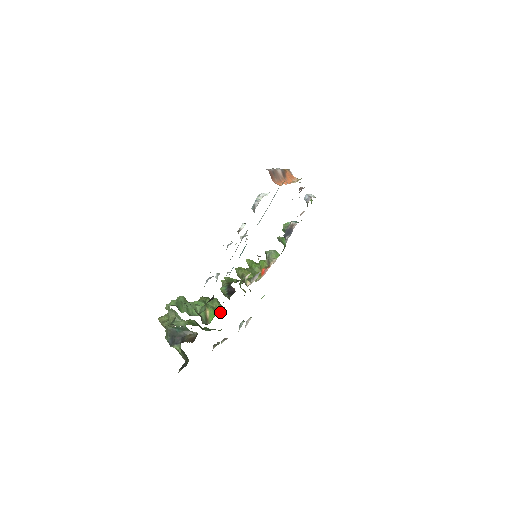
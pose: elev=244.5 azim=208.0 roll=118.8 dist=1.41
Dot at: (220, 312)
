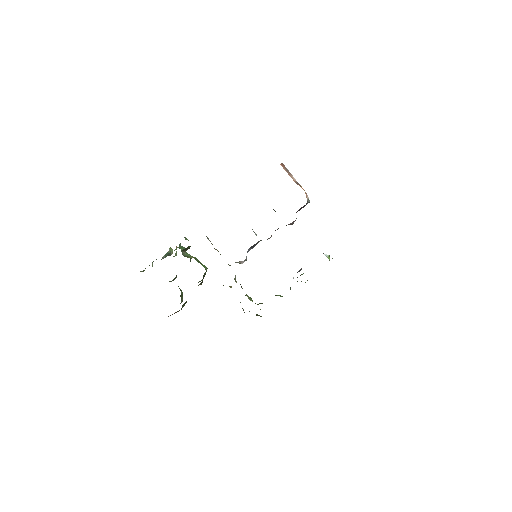
Dot at: occluded
